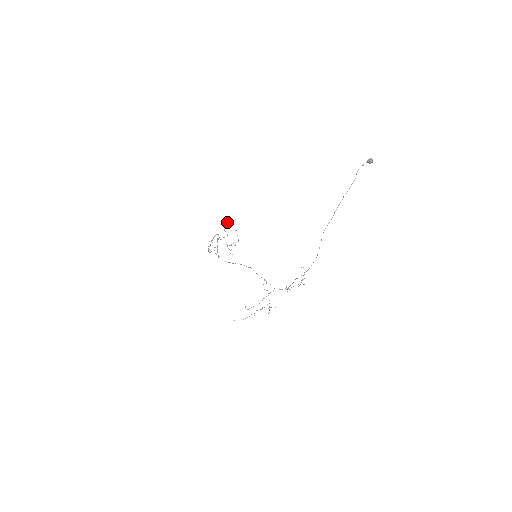
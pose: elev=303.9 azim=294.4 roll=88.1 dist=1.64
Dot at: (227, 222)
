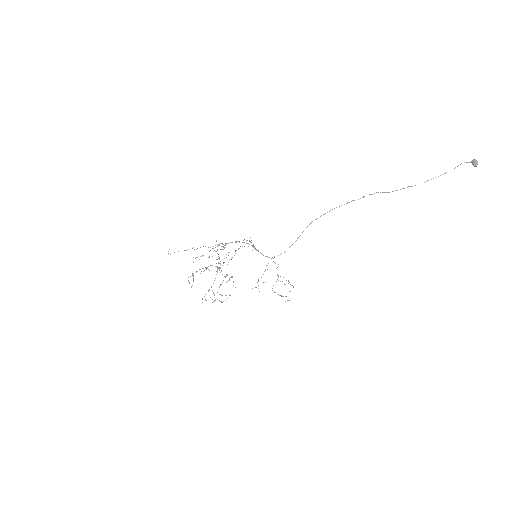
Dot at: occluded
